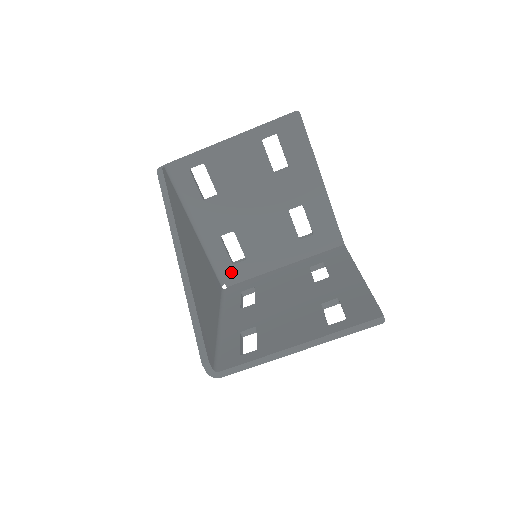
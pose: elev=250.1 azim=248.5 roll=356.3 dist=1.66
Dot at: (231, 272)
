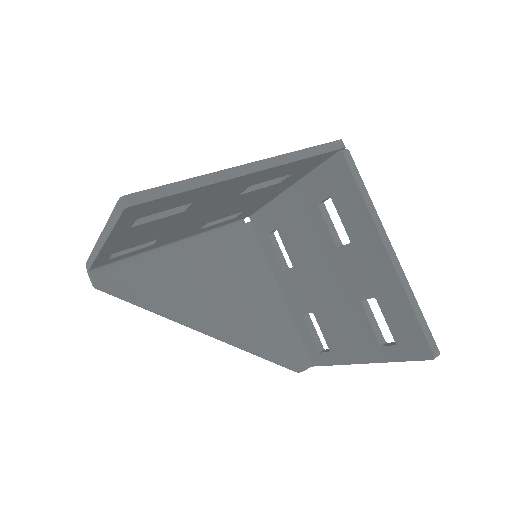
Dot at: (240, 217)
